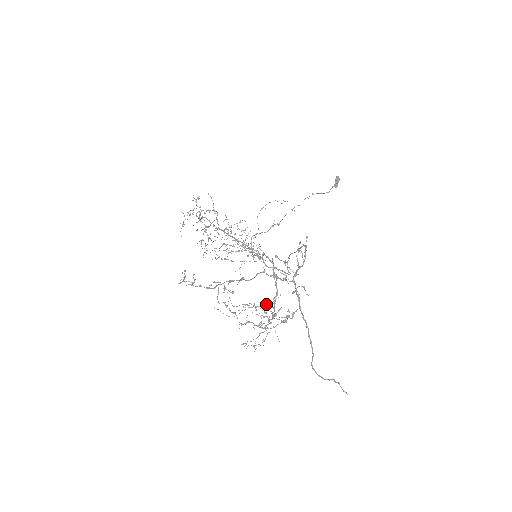
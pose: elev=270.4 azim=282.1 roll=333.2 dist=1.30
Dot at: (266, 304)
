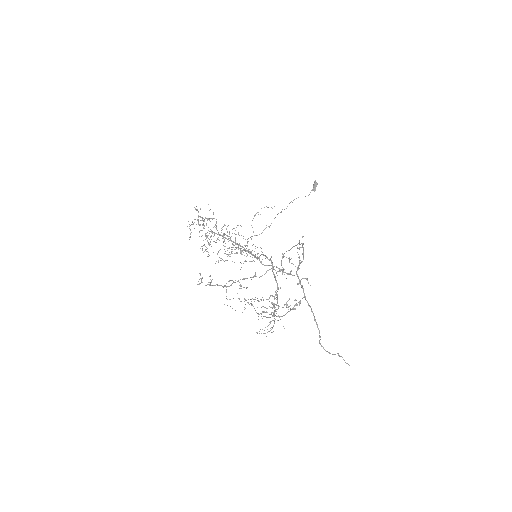
Dot at: occluded
